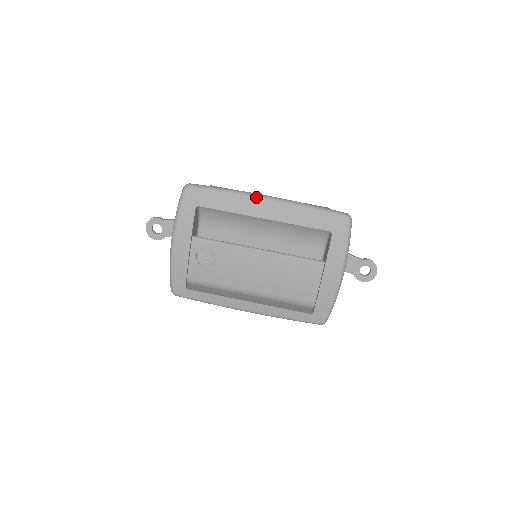
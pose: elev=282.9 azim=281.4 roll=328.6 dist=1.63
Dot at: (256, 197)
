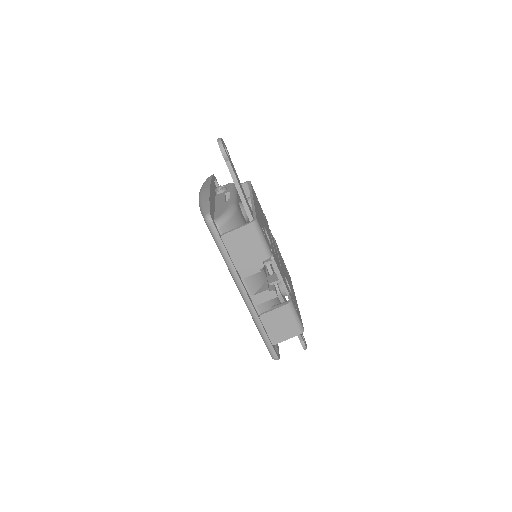
Dot at: (238, 287)
